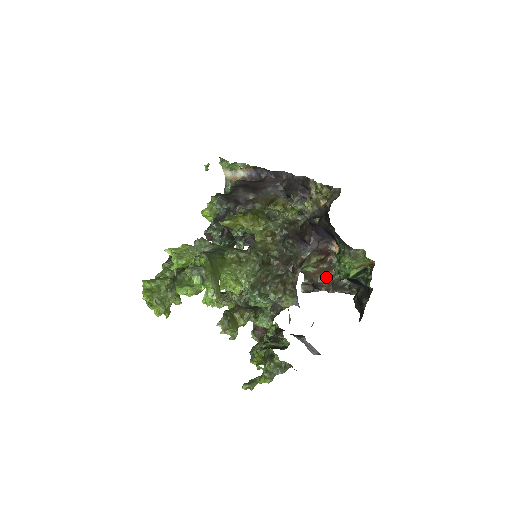
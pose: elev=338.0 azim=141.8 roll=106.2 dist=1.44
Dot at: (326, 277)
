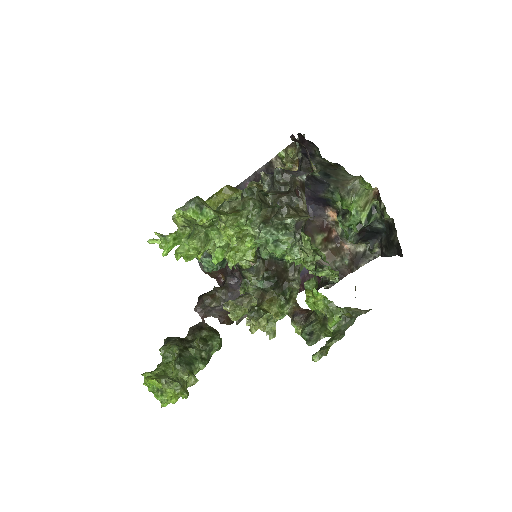
Dot at: (341, 258)
